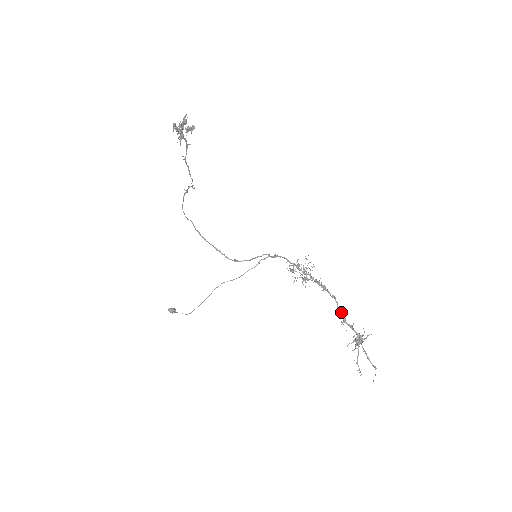
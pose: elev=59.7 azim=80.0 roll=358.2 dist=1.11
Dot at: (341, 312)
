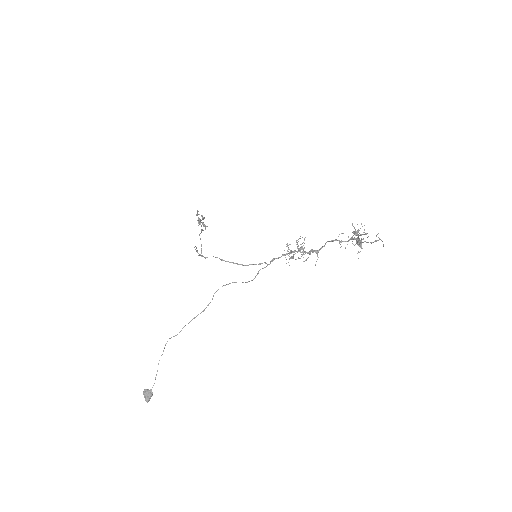
Dot at: (336, 240)
